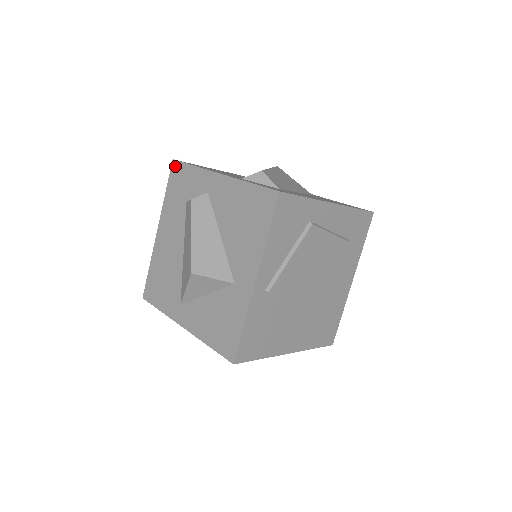
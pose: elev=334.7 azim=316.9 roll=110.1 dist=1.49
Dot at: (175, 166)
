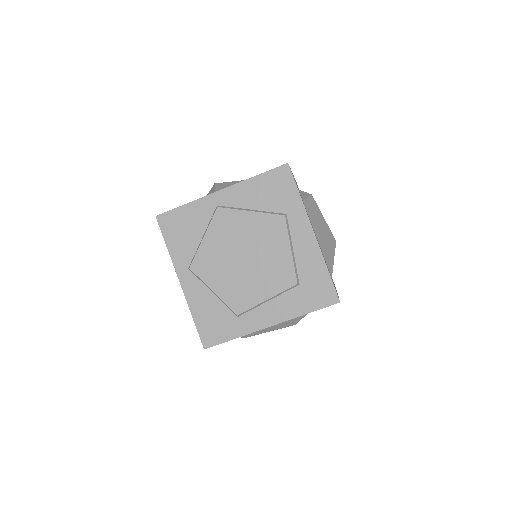
Dot at: occluded
